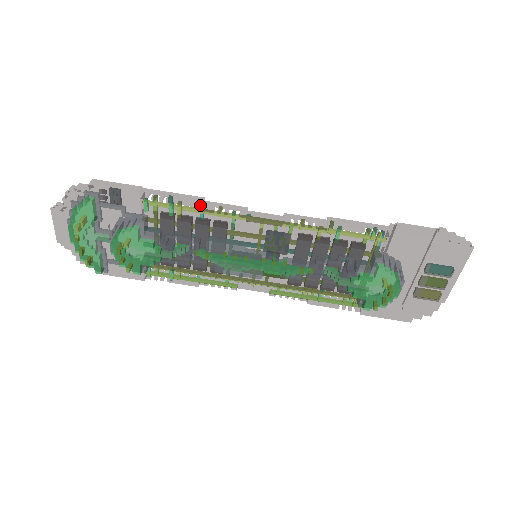
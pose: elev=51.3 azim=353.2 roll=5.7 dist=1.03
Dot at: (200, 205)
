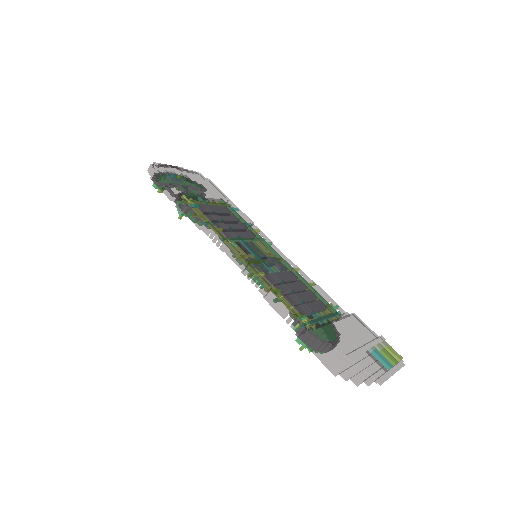
Dot at: (199, 229)
